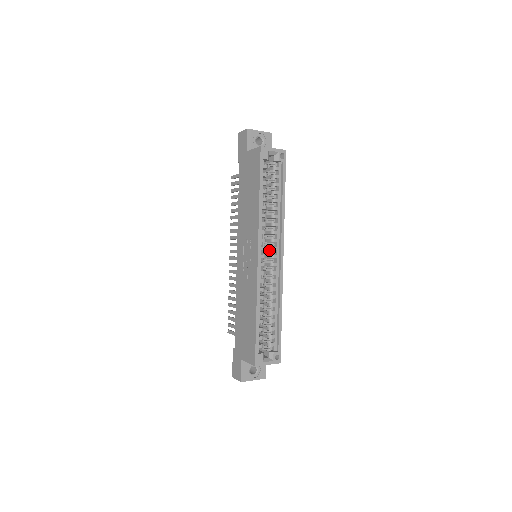
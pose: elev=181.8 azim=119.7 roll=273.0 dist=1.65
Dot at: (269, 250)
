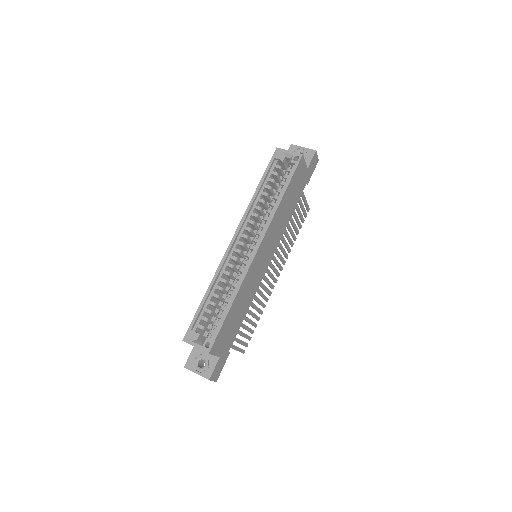
Dot at: occluded
